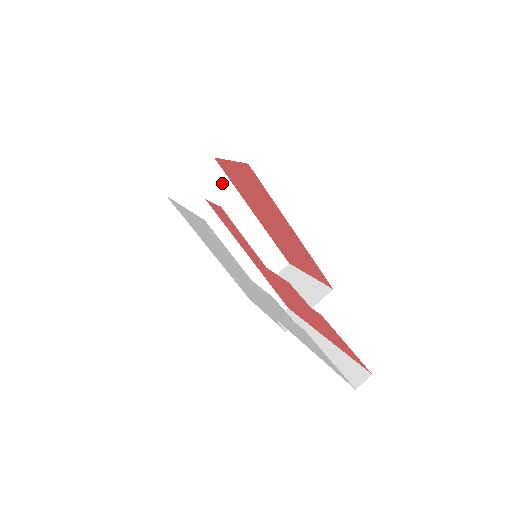
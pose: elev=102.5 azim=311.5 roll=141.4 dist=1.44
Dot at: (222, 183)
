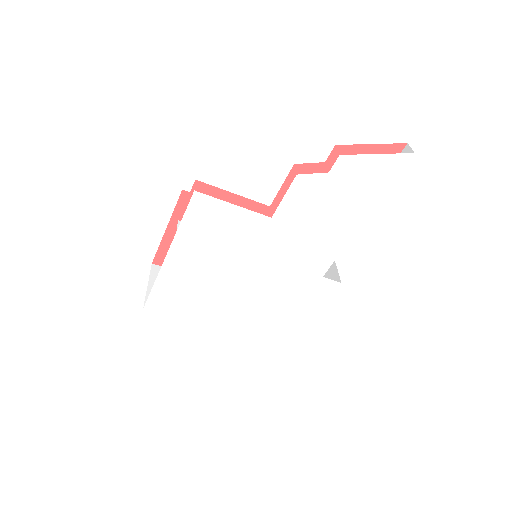
Dot at: occluded
